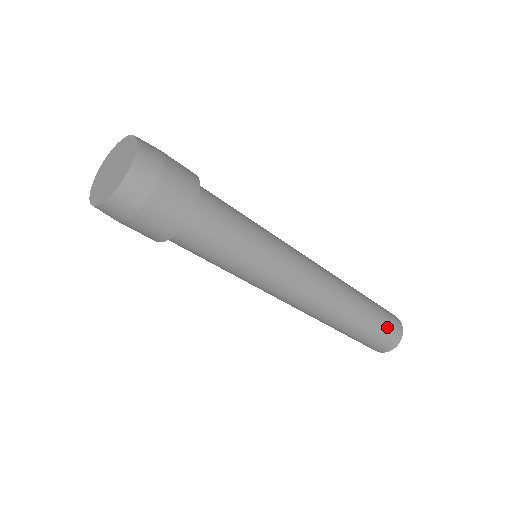
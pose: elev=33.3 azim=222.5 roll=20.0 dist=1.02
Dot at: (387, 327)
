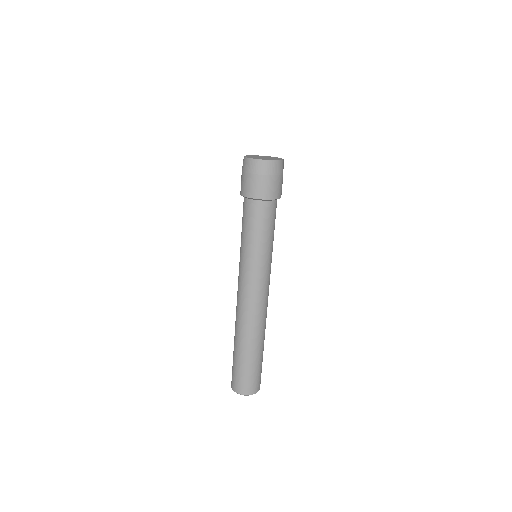
Dot at: (259, 373)
